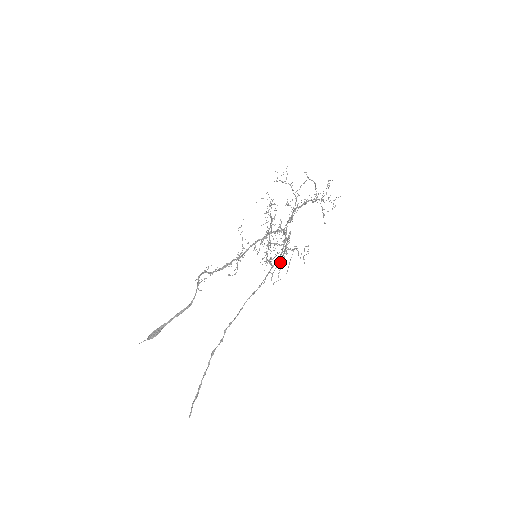
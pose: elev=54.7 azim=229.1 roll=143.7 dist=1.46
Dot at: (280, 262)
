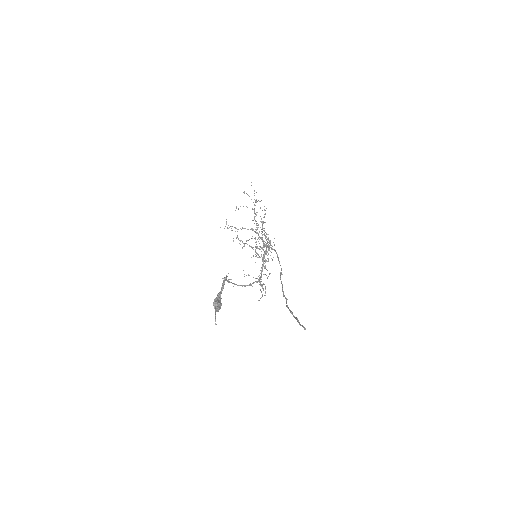
Dot at: (269, 240)
